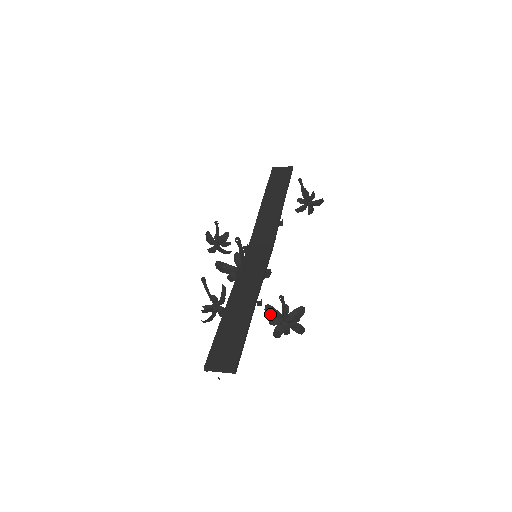
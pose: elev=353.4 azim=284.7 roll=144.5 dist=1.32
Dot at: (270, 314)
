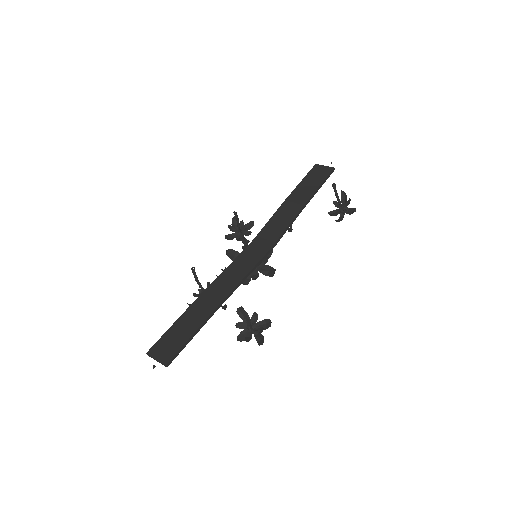
Dot at: (241, 317)
